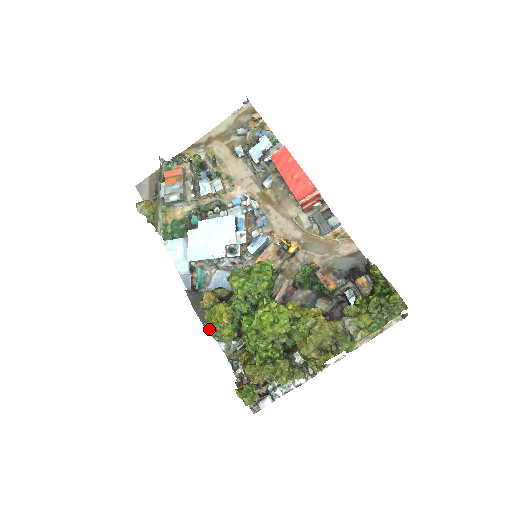
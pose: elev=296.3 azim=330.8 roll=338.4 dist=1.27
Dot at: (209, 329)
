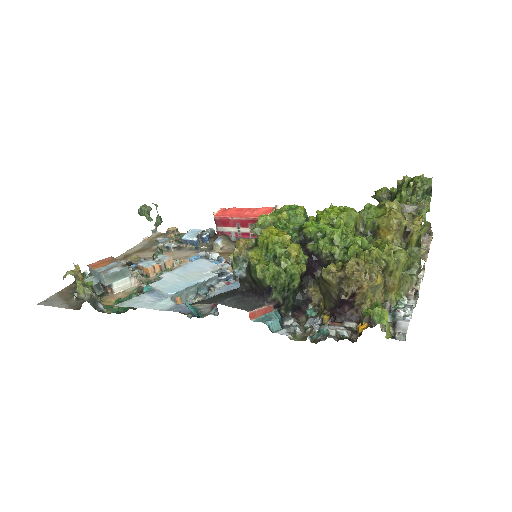
Dot at: (267, 267)
